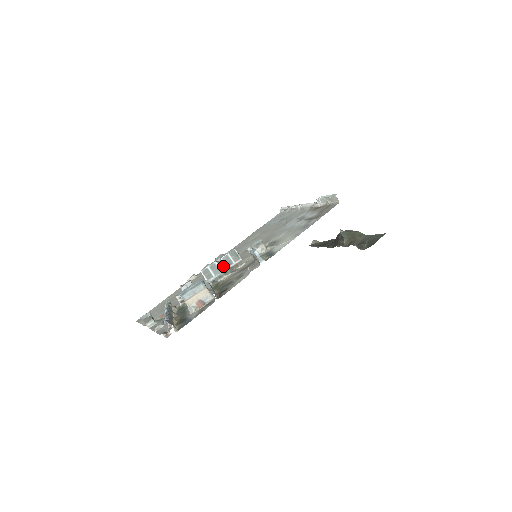
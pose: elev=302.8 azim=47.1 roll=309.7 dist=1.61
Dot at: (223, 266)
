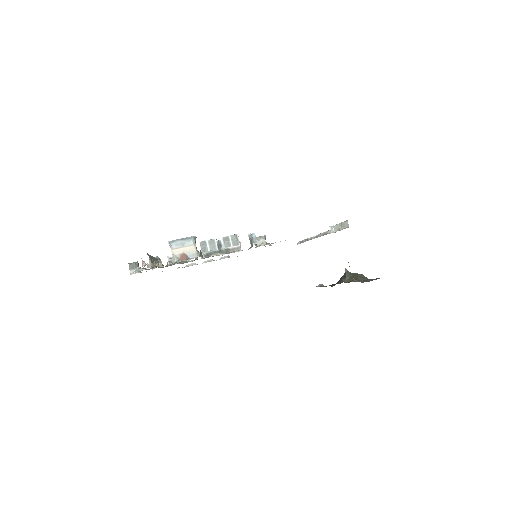
Dot at: (221, 245)
